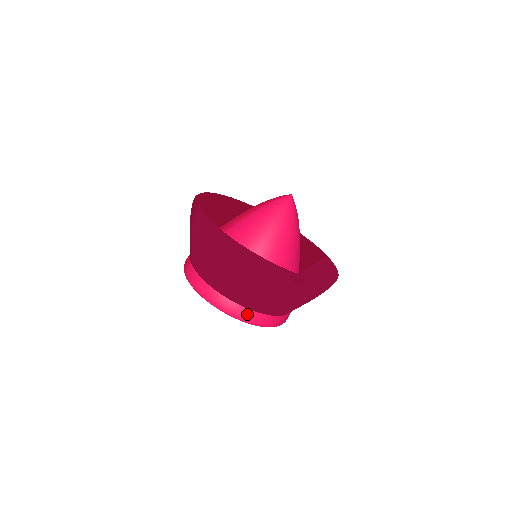
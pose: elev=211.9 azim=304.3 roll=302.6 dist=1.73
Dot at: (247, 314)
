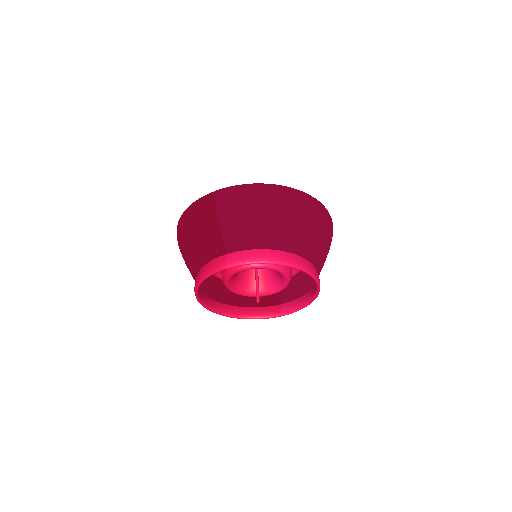
Dot at: (309, 265)
